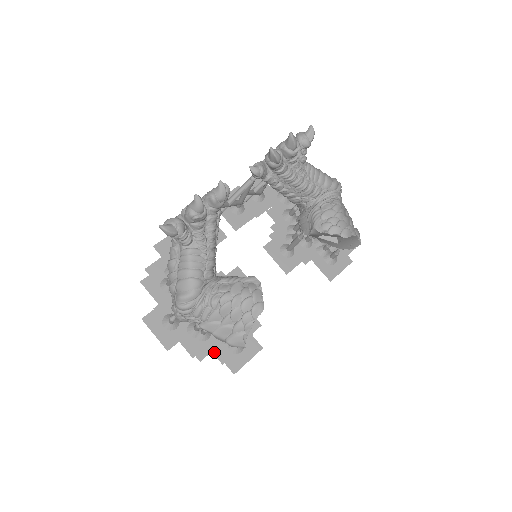
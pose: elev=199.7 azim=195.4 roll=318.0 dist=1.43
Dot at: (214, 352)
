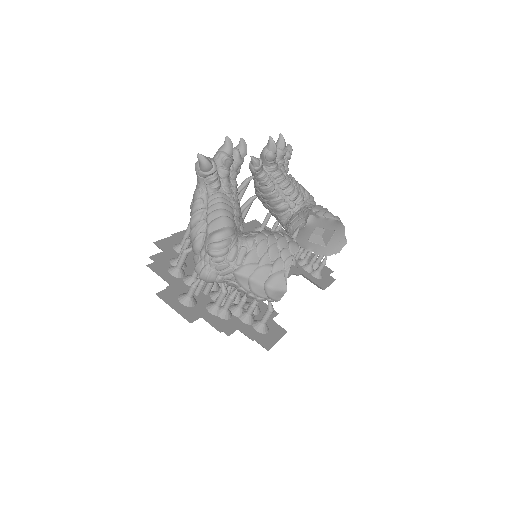
Dot at: (240, 330)
